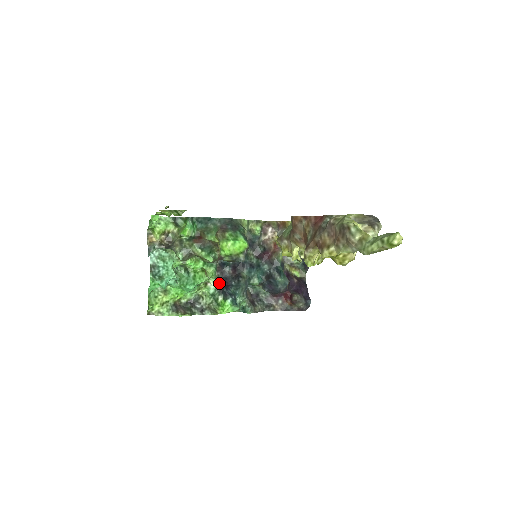
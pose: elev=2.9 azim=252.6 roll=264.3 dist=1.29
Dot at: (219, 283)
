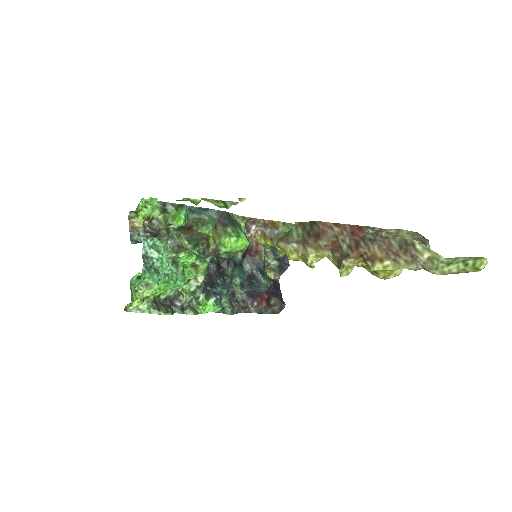
Dot at: (203, 280)
